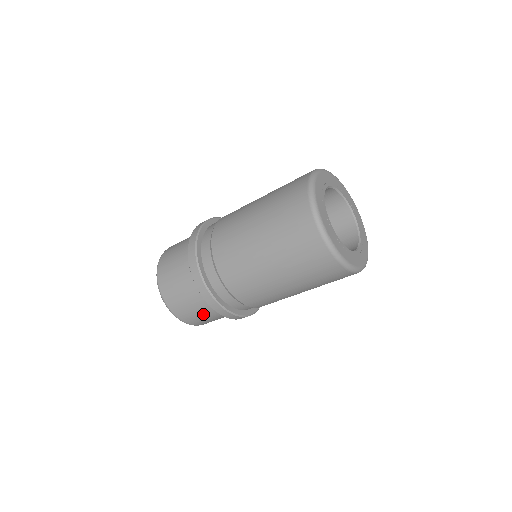
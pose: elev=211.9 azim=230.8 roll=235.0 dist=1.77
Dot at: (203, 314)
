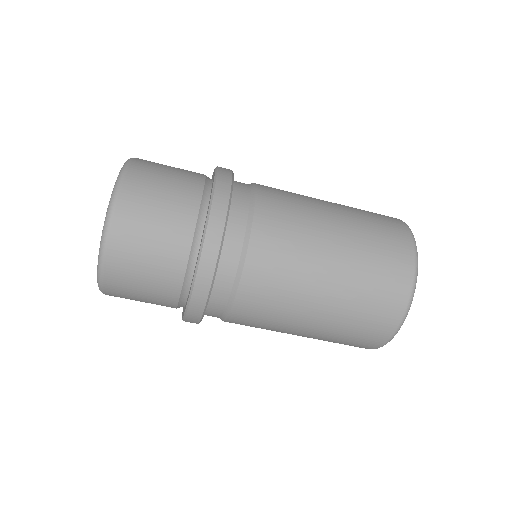
Dot at: occluded
